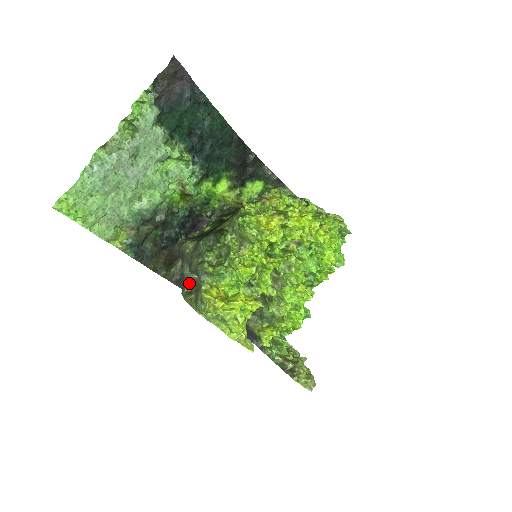
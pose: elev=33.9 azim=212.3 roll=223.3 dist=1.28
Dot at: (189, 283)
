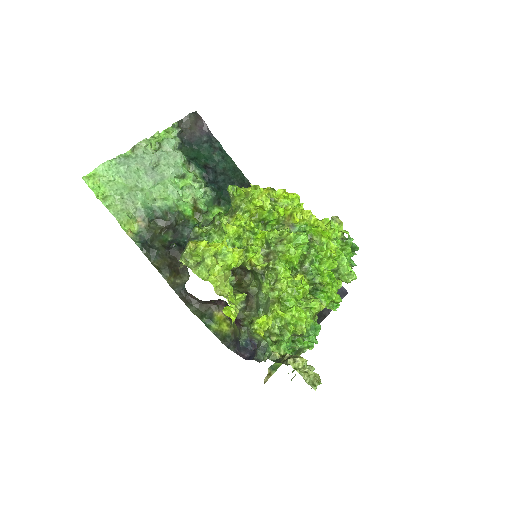
Dot at: occluded
